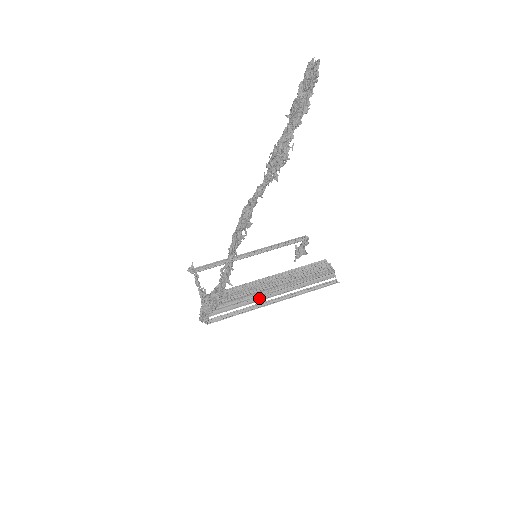
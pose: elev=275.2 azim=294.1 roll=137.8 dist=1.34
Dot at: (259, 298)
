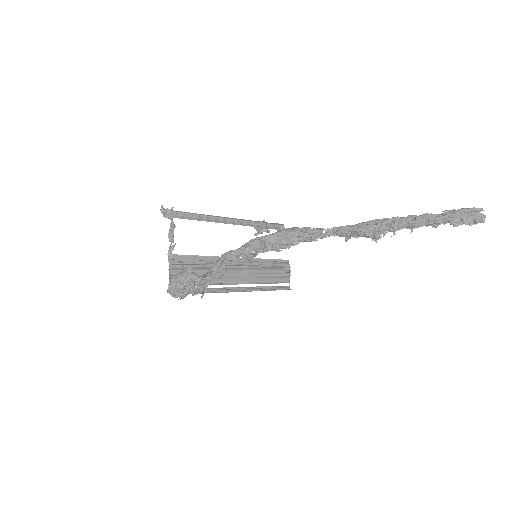
Dot at: (225, 280)
